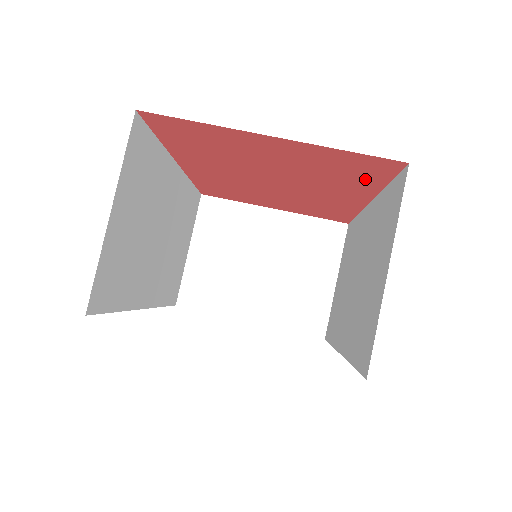
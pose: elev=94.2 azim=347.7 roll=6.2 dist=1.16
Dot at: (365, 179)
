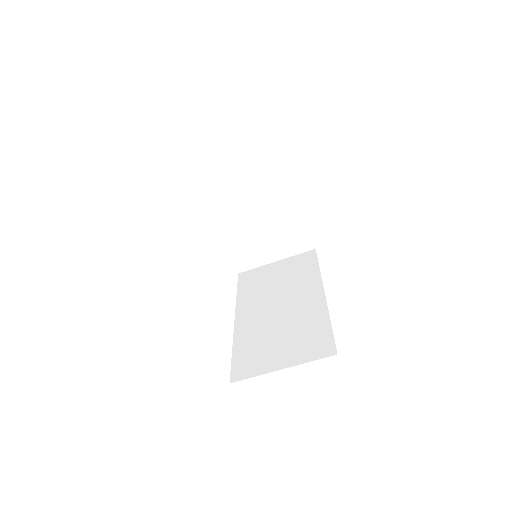
Dot at: occluded
